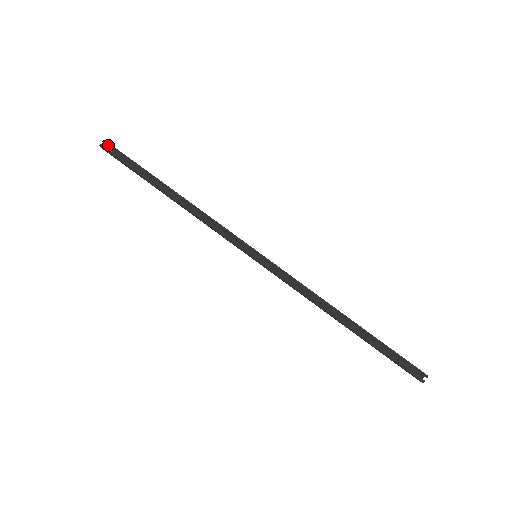
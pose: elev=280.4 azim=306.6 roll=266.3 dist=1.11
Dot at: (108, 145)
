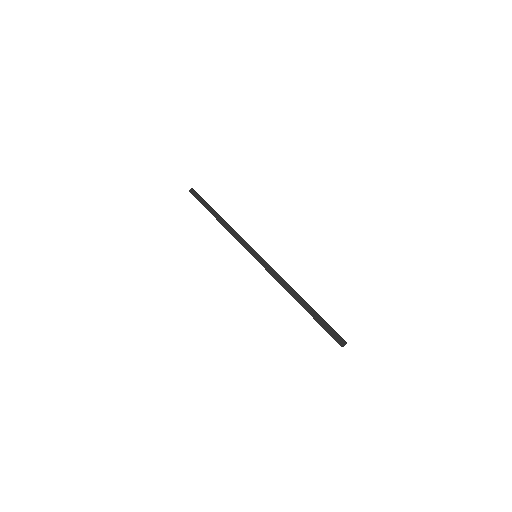
Dot at: occluded
